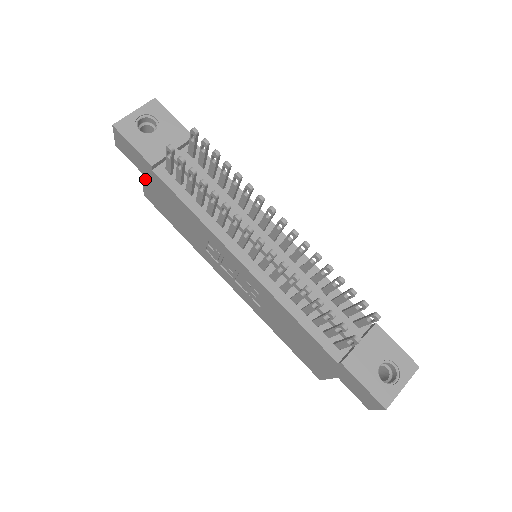
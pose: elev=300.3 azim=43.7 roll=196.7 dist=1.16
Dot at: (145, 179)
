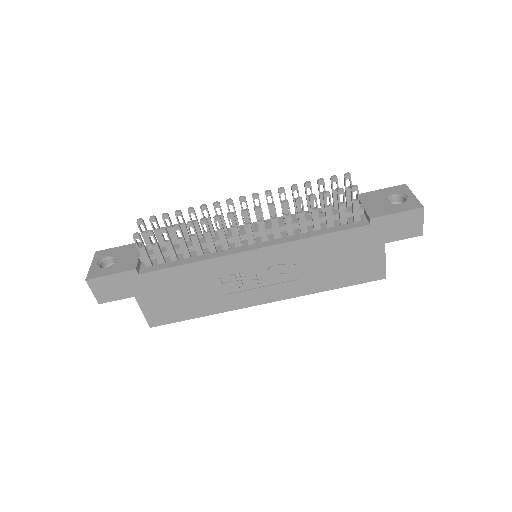
Dot at: (140, 300)
